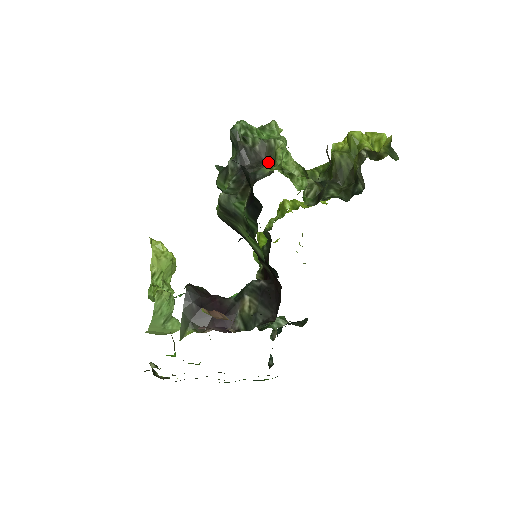
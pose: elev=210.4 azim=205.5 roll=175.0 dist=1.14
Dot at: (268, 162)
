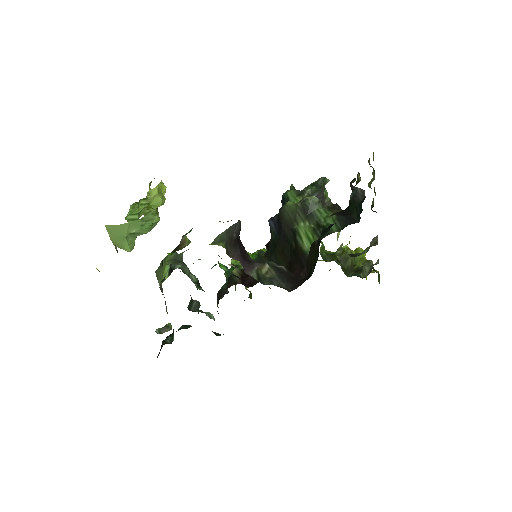
Dot at: occluded
